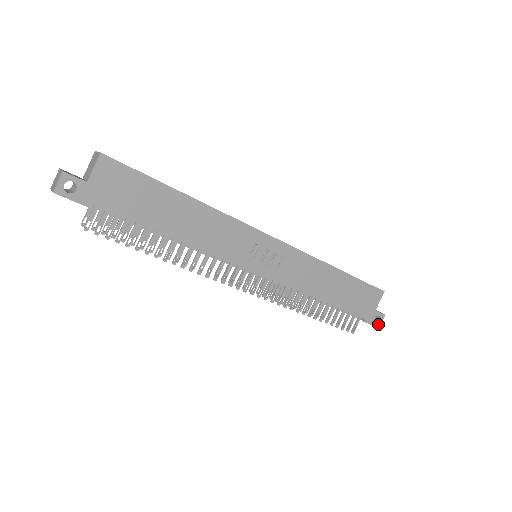
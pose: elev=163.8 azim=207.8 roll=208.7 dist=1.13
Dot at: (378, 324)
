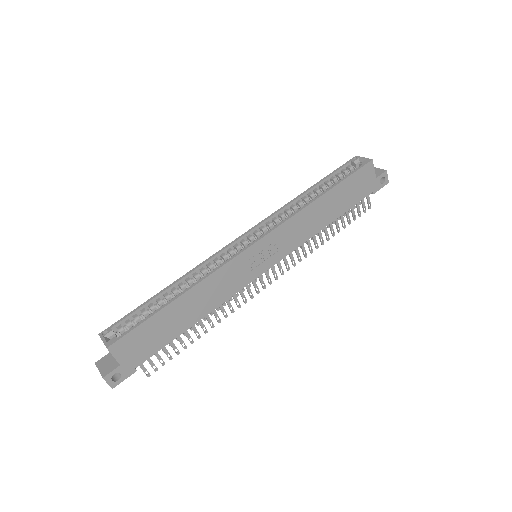
Dot at: (386, 182)
